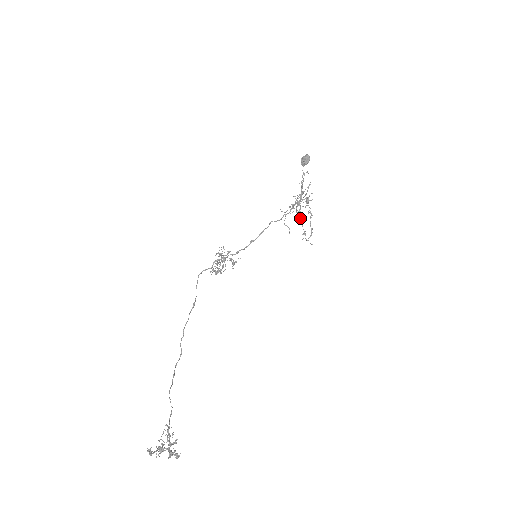
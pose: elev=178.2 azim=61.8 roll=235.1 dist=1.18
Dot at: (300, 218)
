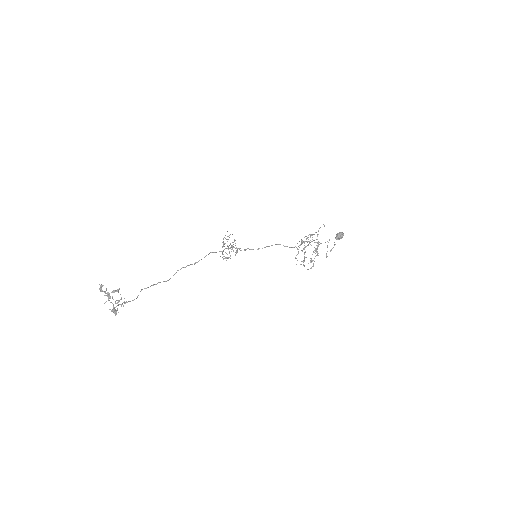
Dot at: (305, 251)
